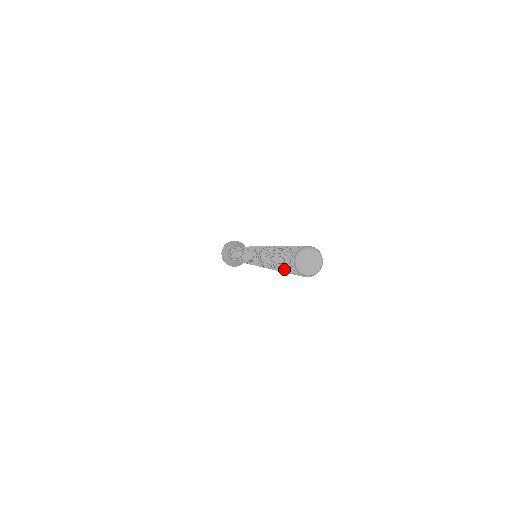
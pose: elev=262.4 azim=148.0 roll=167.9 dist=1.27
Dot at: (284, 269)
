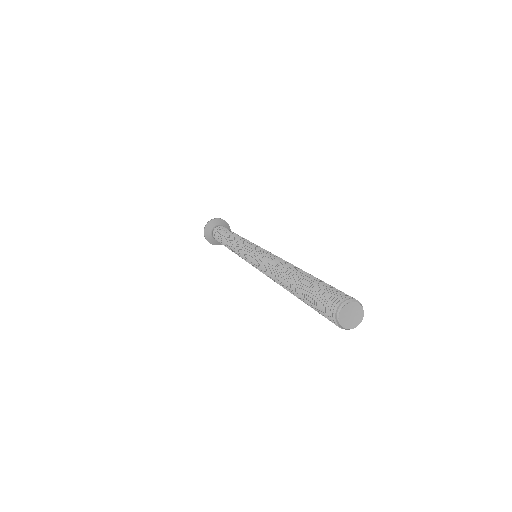
Dot at: occluded
